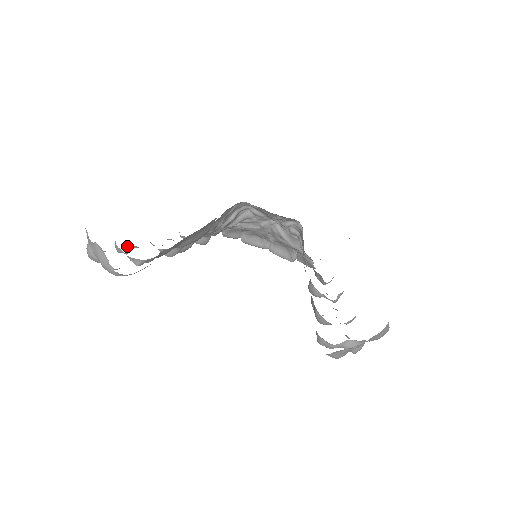
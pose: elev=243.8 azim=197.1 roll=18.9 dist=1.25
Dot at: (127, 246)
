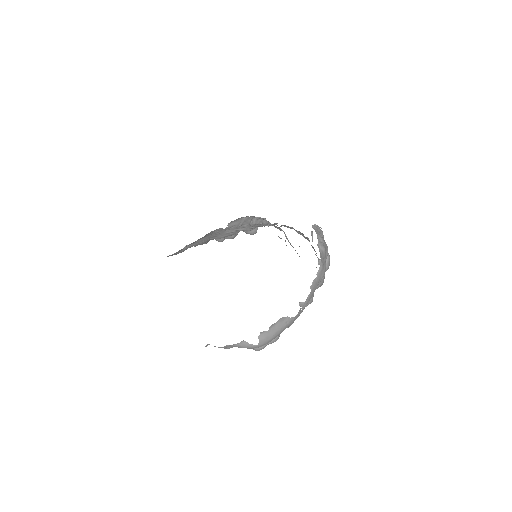
Dot at: occluded
